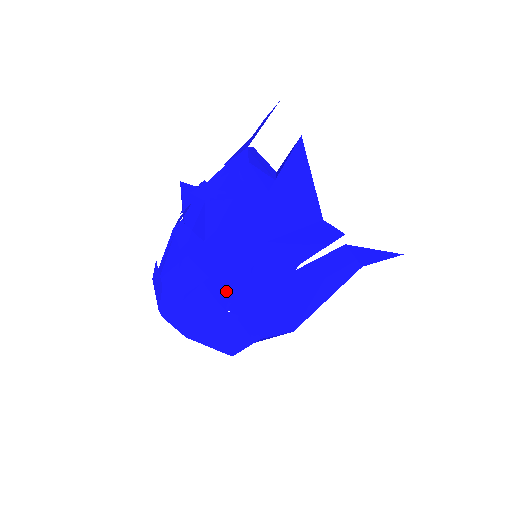
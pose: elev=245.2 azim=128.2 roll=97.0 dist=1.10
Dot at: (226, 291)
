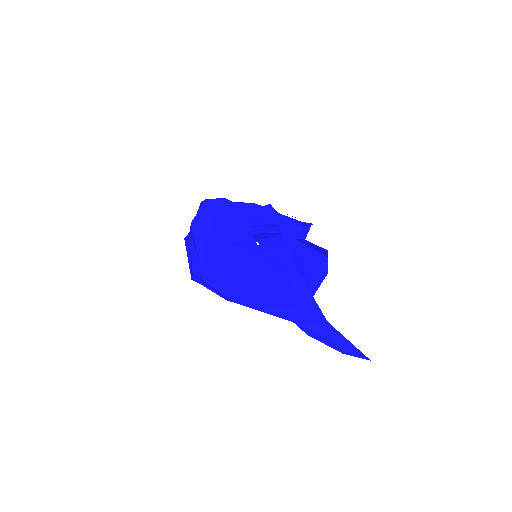
Dot at: (260, 225)
